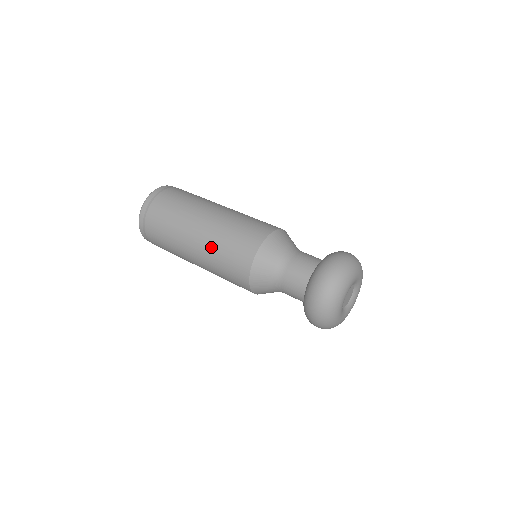
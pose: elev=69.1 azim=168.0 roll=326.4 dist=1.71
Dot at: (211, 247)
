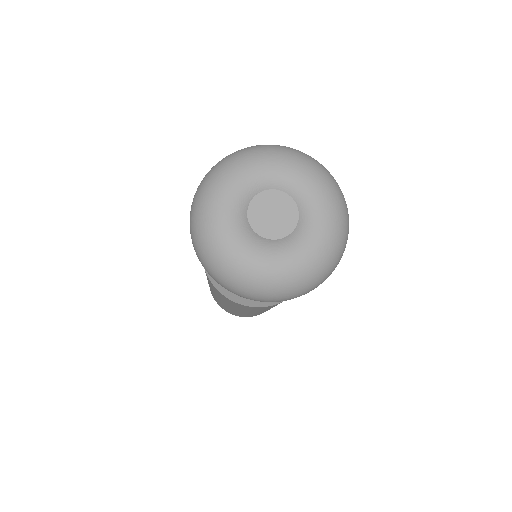
Dot at: occluded
